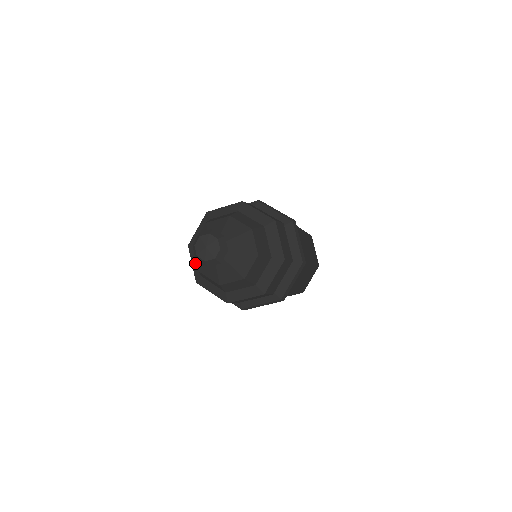
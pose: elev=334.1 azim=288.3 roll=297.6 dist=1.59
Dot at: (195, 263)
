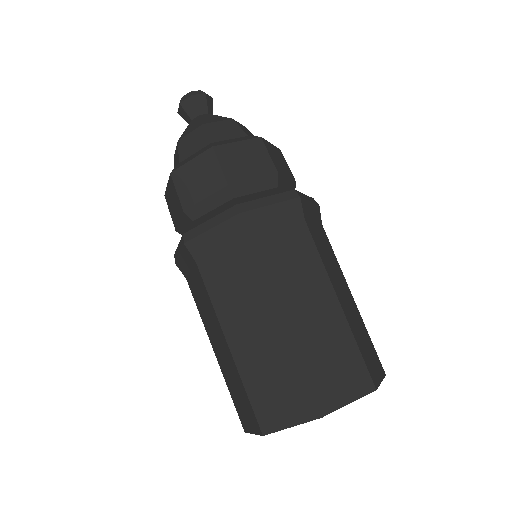
Dot at: occluded
